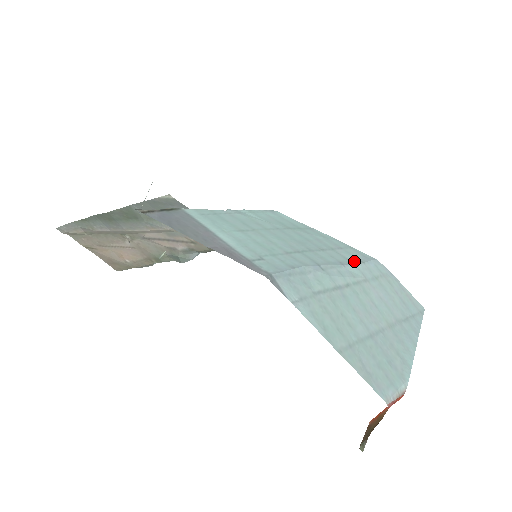
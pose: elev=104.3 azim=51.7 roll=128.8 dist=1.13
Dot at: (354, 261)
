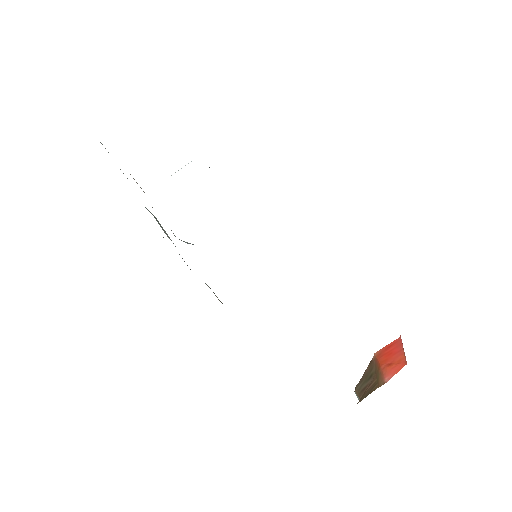
Dot at: occluded
